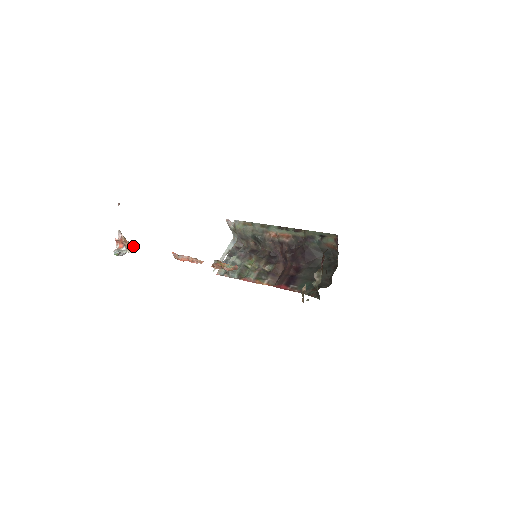
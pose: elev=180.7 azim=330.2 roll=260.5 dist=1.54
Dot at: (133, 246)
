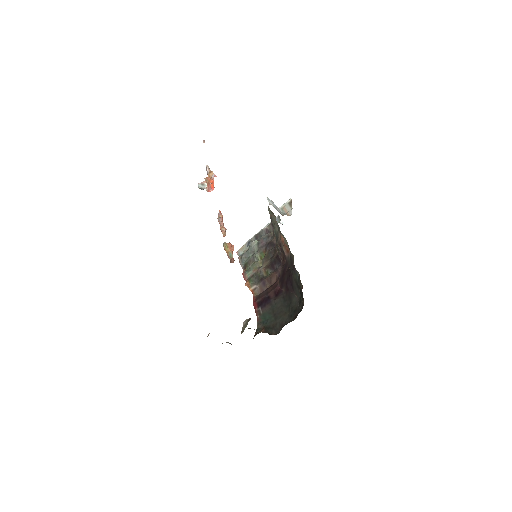
Dot at: (211, 185)
